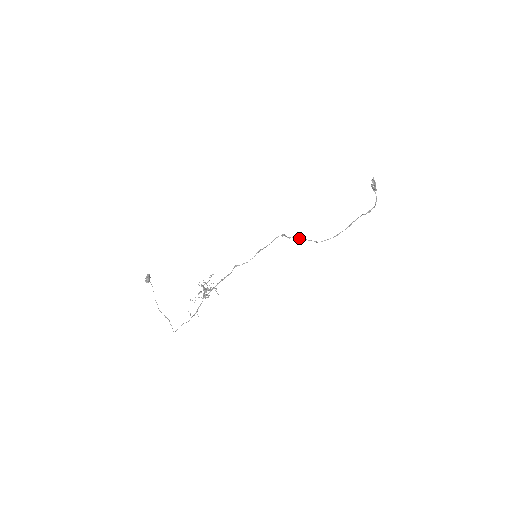
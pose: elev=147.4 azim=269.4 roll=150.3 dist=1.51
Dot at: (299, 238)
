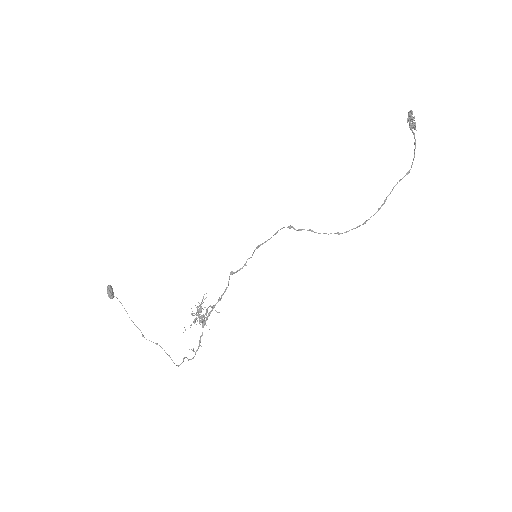
Dot at: (315, 232)
